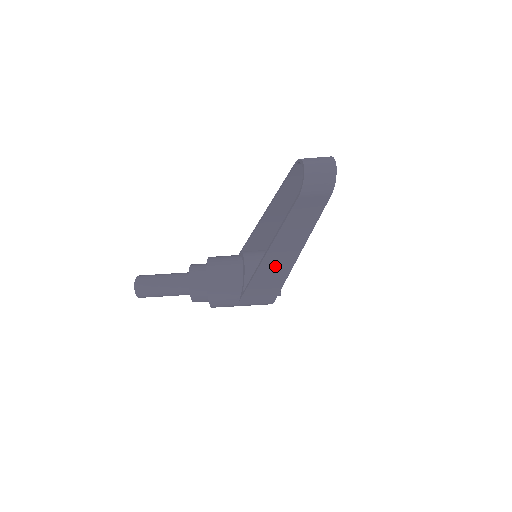
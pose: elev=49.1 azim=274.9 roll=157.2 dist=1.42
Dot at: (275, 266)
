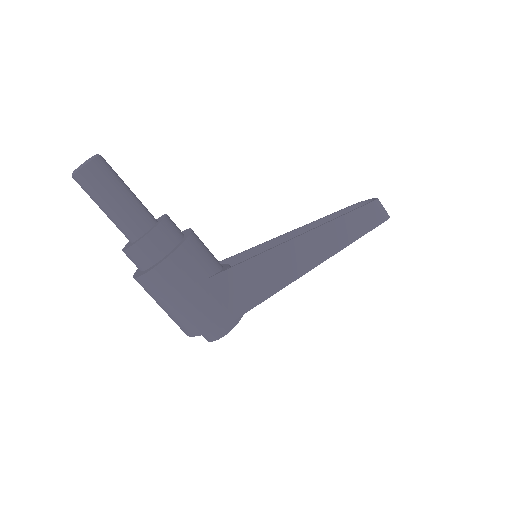
Dot at: (299, 255)
